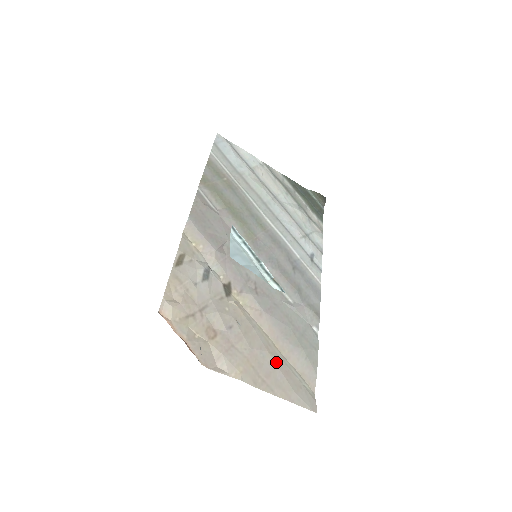
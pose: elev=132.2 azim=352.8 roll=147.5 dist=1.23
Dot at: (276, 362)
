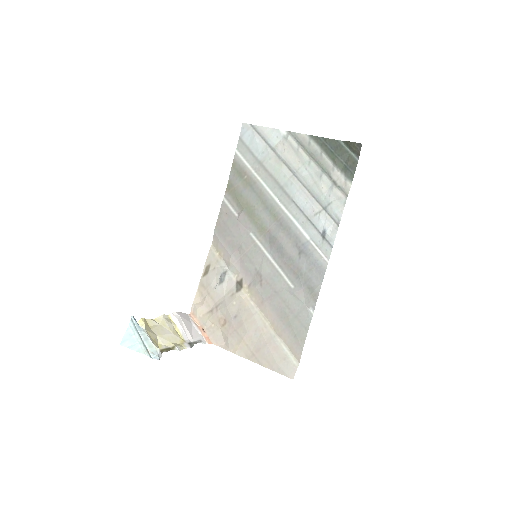
Dot at: (267, 340)
